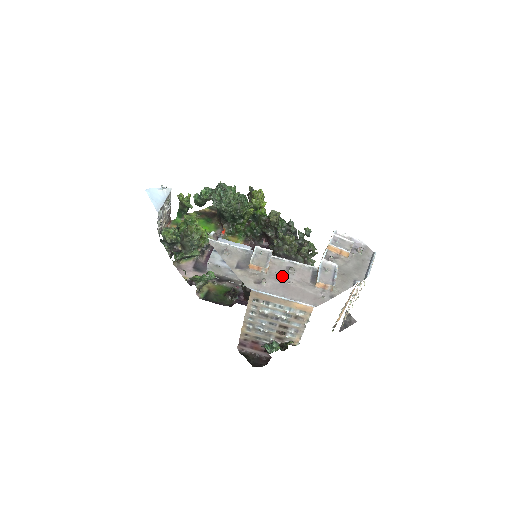
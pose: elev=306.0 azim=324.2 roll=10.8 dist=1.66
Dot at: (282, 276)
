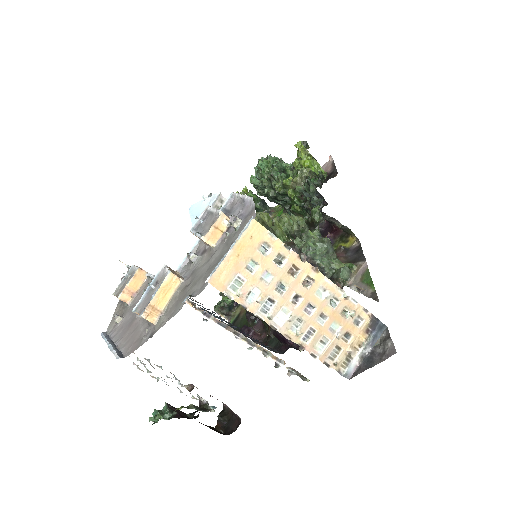
Dot at: occluded
